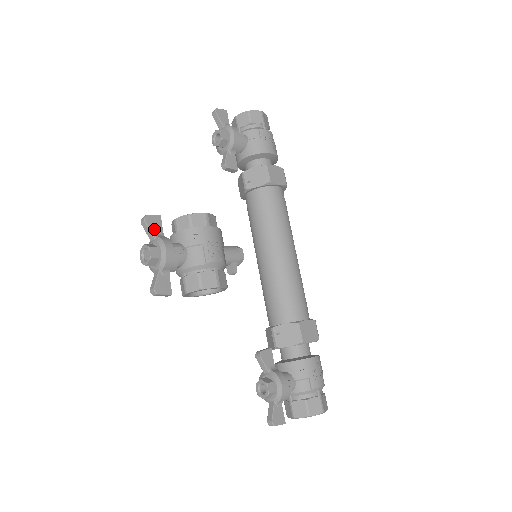
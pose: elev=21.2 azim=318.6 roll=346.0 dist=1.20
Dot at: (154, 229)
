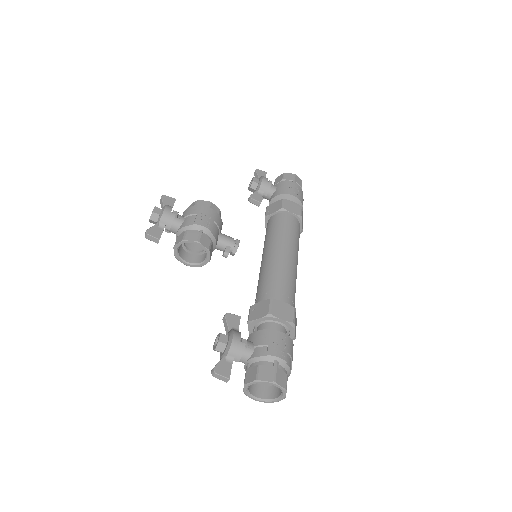
Dot at: (166, 203)
